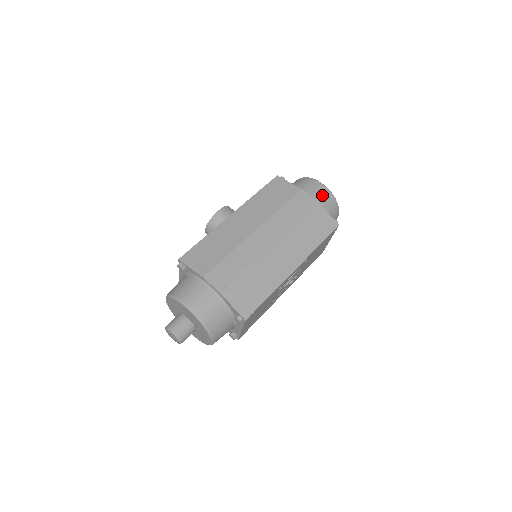
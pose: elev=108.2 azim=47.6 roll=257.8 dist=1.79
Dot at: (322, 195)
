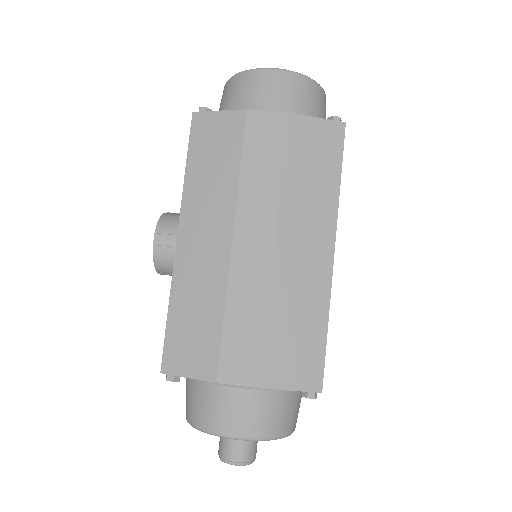
Dot at: (284, 91)
